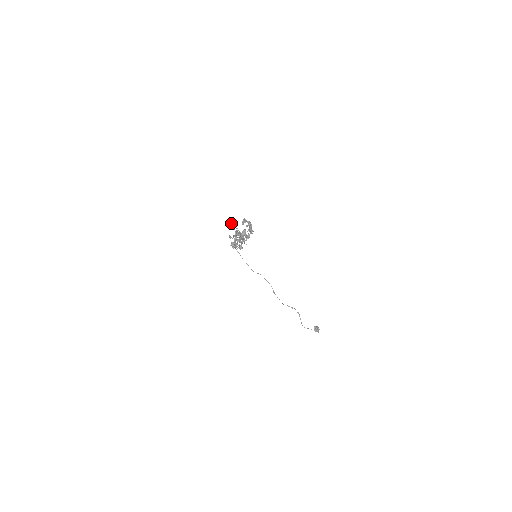
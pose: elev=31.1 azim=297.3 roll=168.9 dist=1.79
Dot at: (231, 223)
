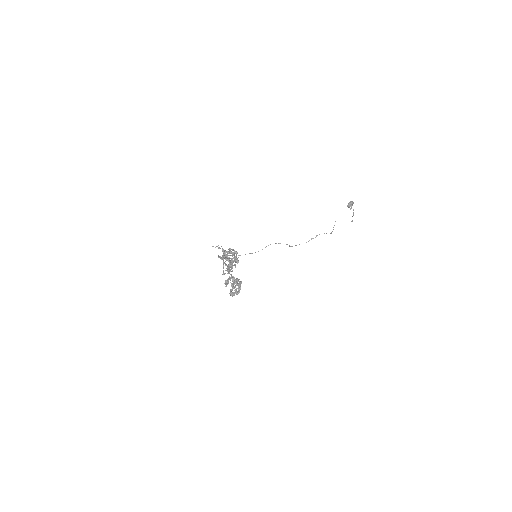
Dot at: (212, 246)
